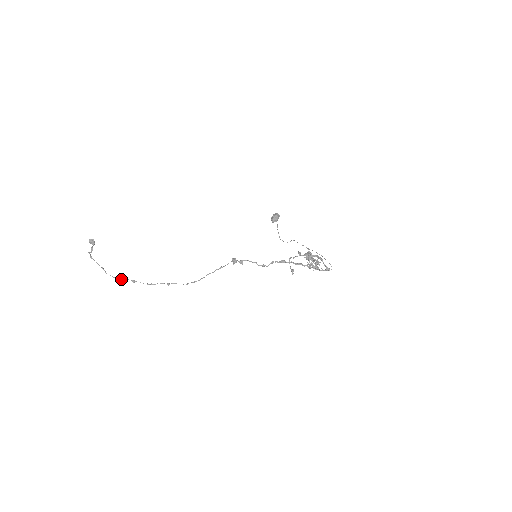
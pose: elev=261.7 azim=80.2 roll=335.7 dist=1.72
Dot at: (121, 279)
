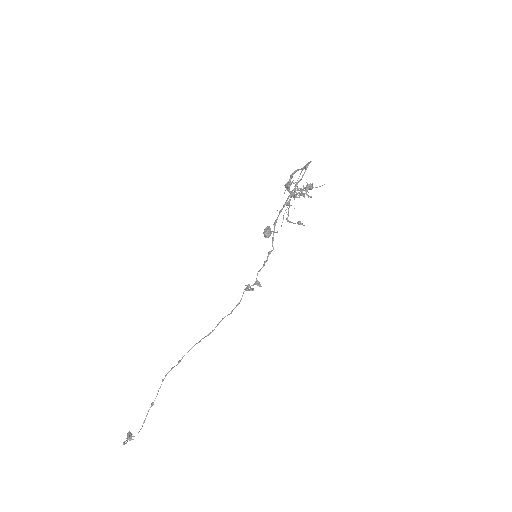
Dot at: (144, 420)
